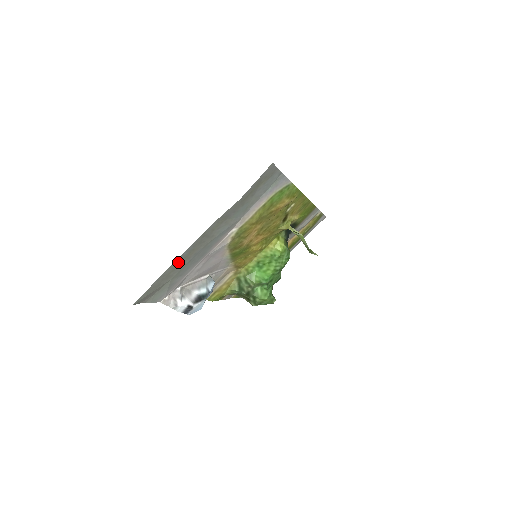
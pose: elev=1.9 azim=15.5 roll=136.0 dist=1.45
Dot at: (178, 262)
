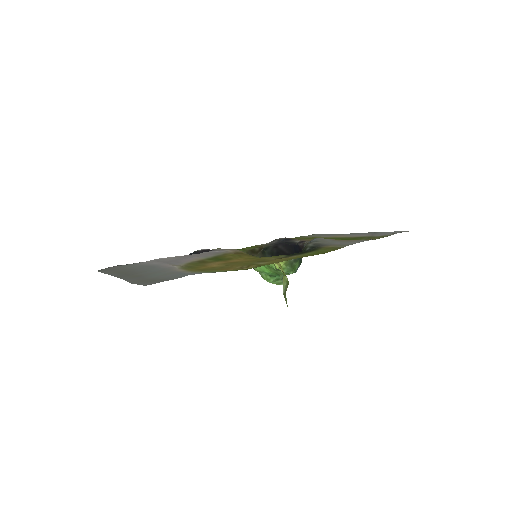
Dot at: (115, 273)
